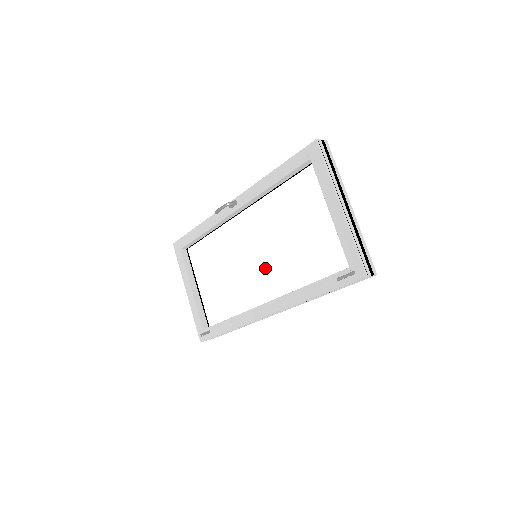
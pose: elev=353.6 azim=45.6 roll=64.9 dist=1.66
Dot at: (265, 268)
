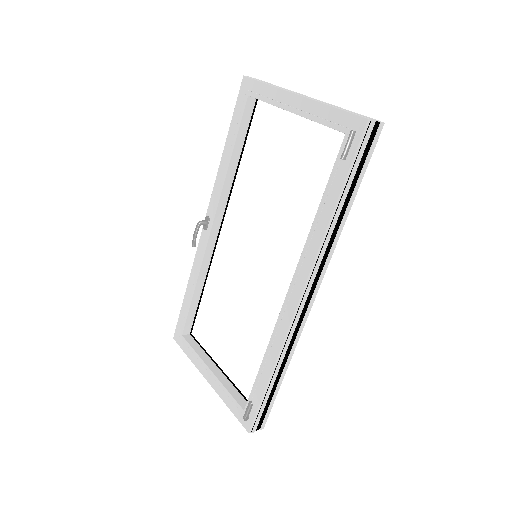
Dot at: (271, 257)
